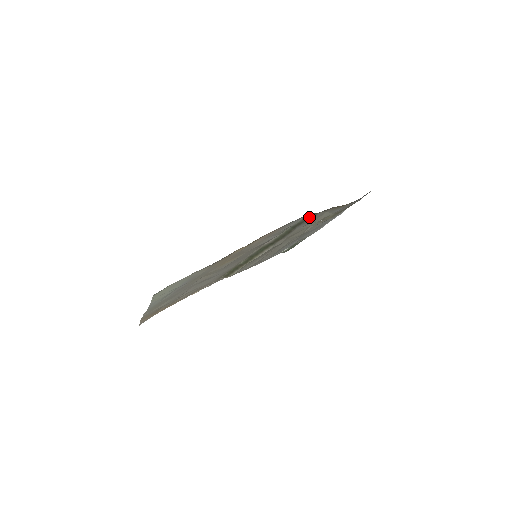
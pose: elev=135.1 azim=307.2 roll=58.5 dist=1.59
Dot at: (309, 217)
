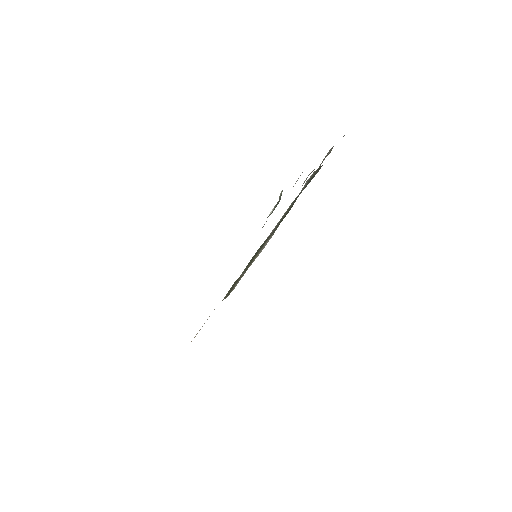
Dot at: (314, 174)
